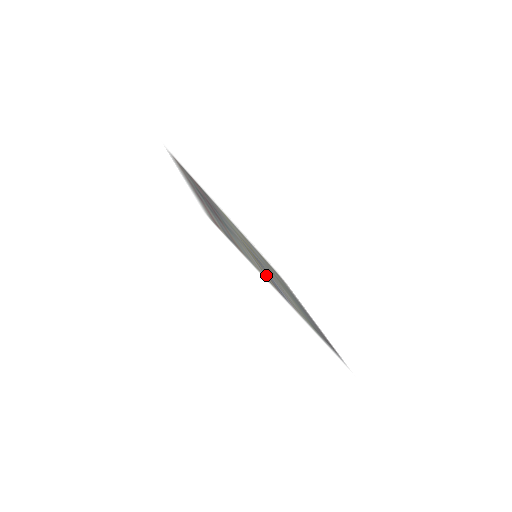
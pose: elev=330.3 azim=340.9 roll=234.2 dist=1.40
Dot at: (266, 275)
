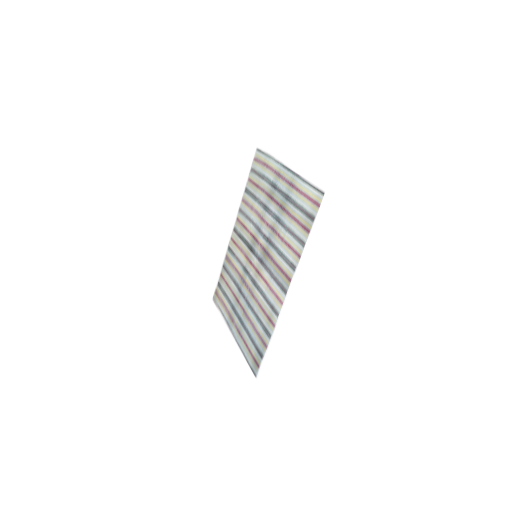
Dot at: (284, 264)
